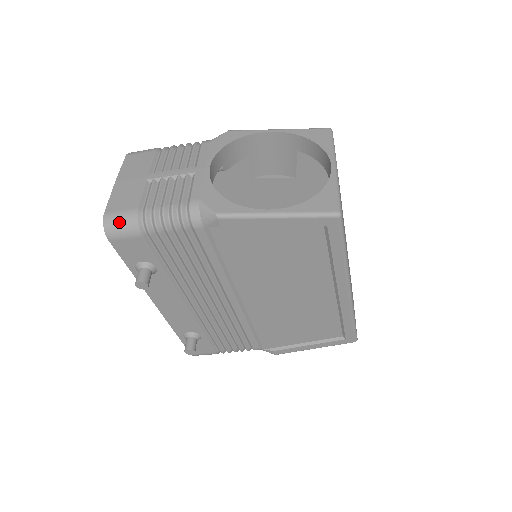
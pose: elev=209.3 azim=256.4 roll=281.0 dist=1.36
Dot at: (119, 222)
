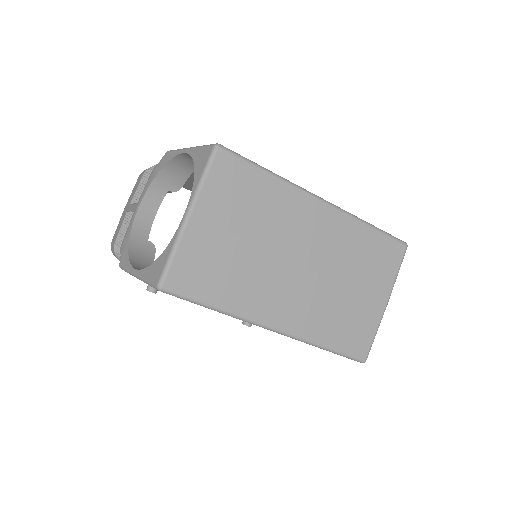
Dot at: (113, 252)
